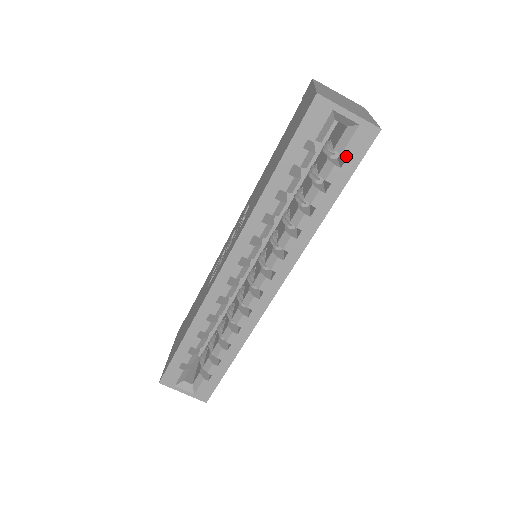
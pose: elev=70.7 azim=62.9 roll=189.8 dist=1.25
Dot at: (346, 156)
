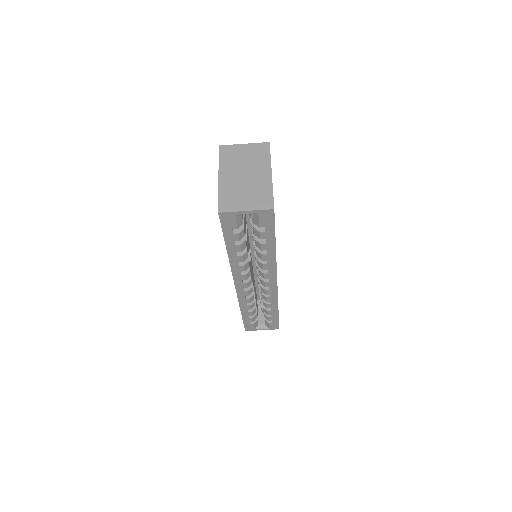
Dot at: occluded
